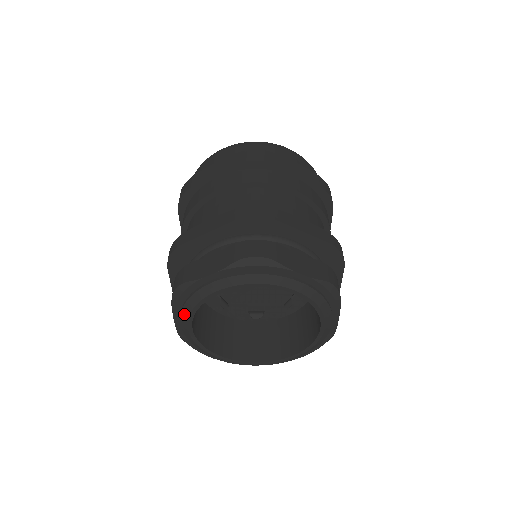
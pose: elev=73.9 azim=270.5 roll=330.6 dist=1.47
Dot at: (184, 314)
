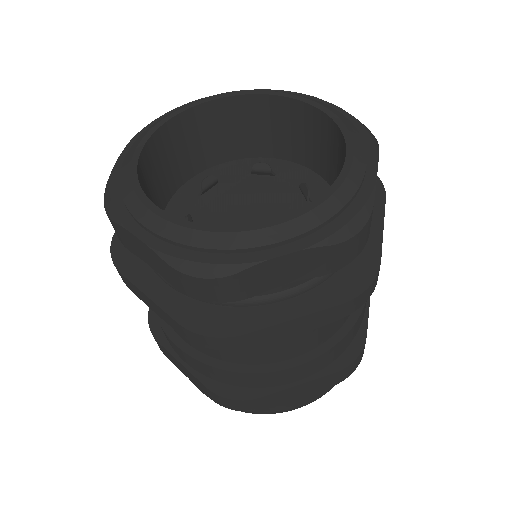
Dot at: (130, 202)
